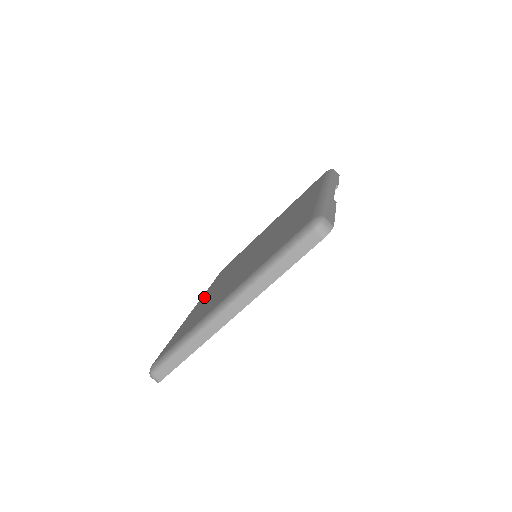
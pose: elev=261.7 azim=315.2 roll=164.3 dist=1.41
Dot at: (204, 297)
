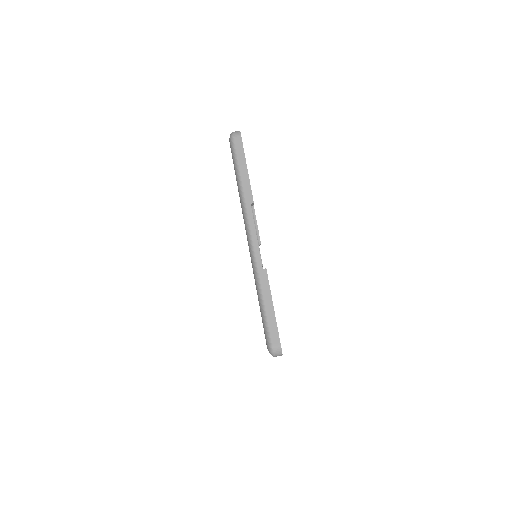
Dot at: occluded
